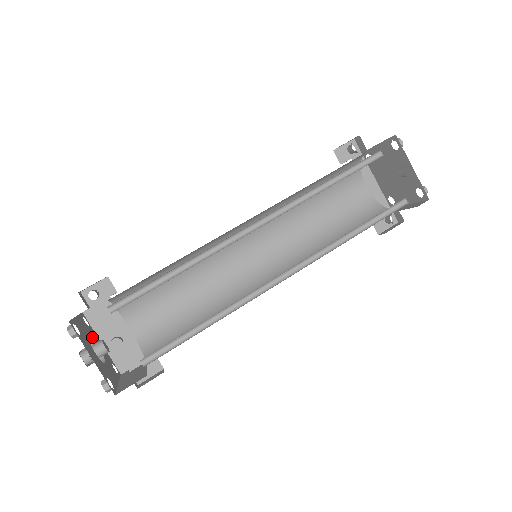
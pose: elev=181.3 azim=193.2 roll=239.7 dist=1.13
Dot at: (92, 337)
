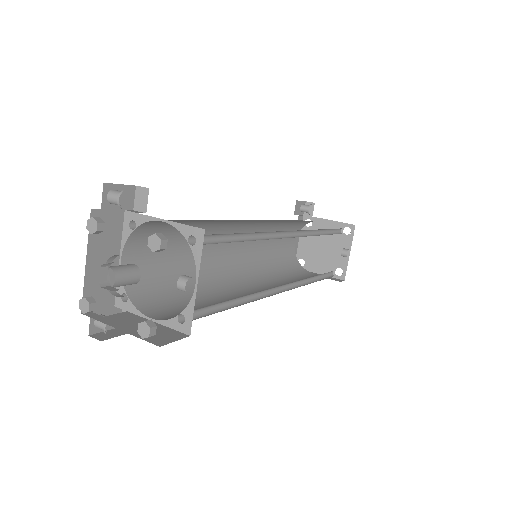
Dot at: occluded
